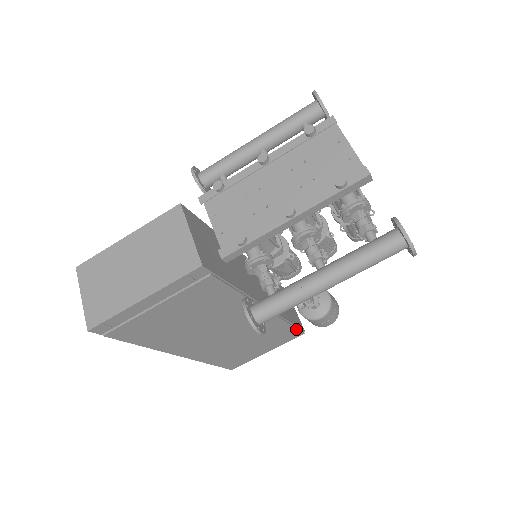
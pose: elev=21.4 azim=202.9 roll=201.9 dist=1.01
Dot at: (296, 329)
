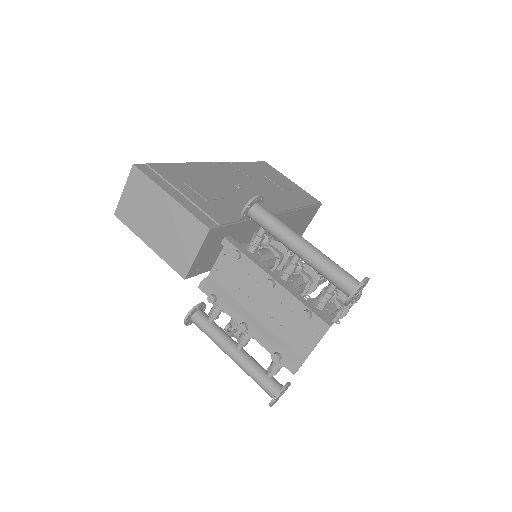
Dot at: occluded
